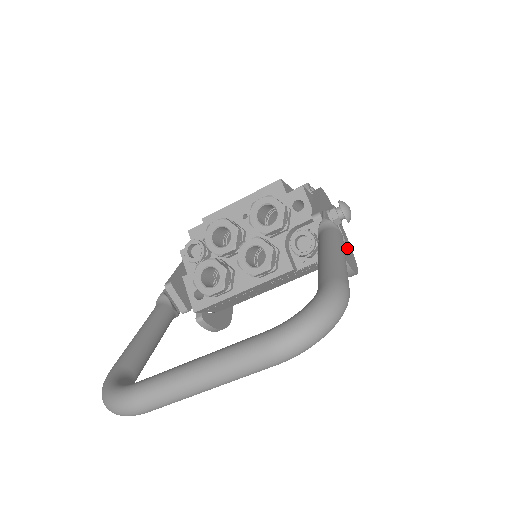
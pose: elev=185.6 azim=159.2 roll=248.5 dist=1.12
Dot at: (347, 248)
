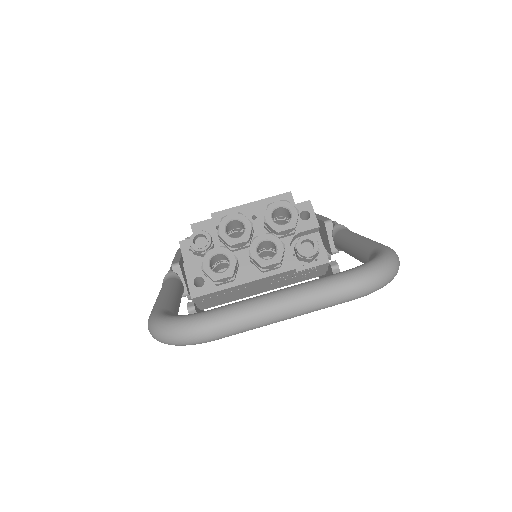
Dot at: occluded
